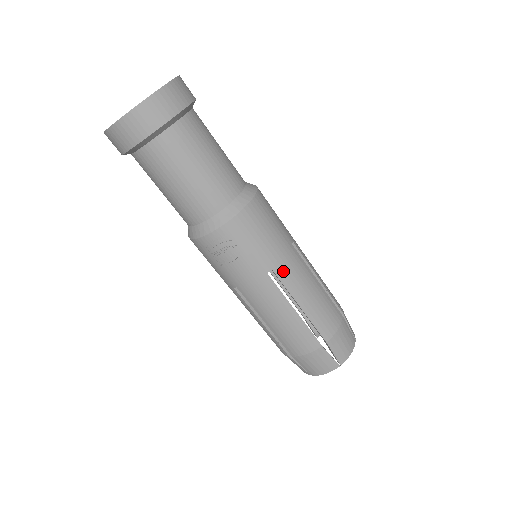
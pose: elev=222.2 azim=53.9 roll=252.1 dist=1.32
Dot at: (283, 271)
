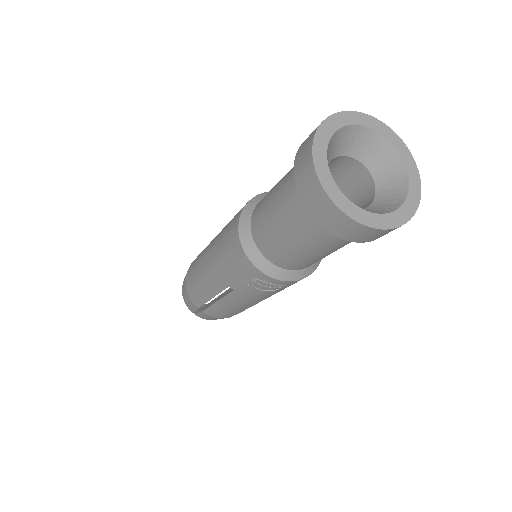
Dot at: occluded
